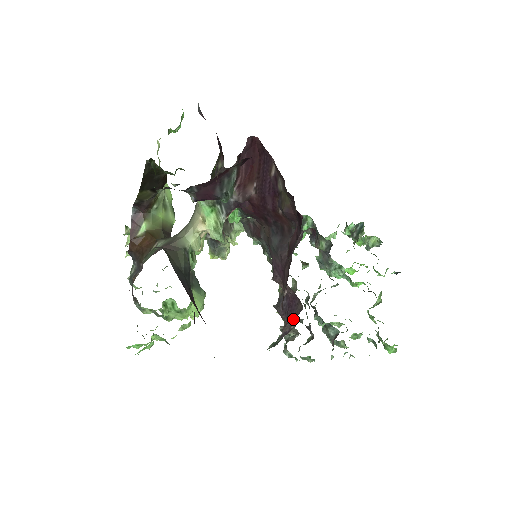
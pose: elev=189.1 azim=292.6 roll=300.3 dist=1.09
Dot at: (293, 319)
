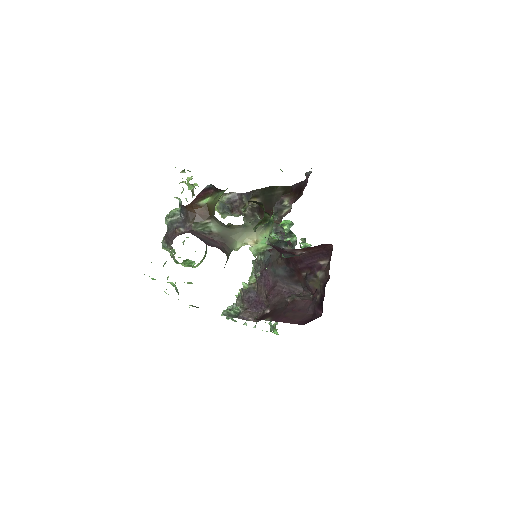
Dot at: (254, 314)
